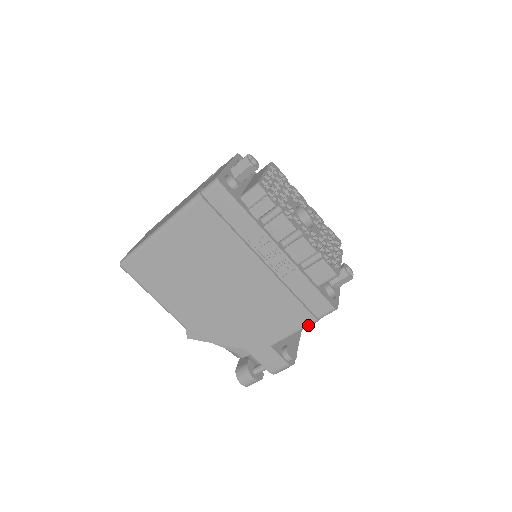
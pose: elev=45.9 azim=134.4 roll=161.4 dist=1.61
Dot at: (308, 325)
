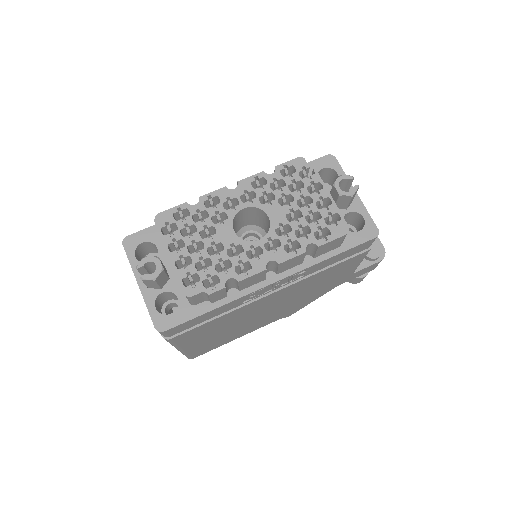
Dot at: occluded
